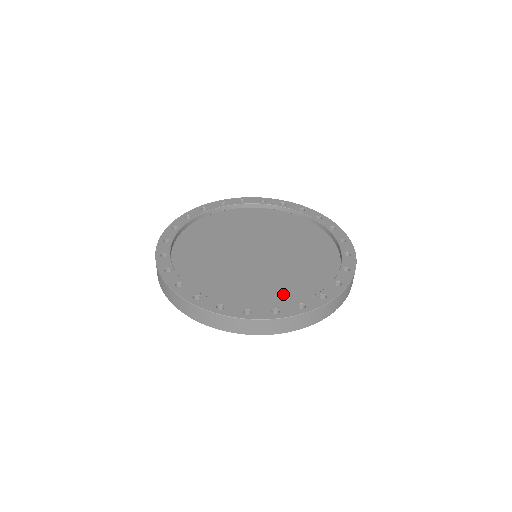
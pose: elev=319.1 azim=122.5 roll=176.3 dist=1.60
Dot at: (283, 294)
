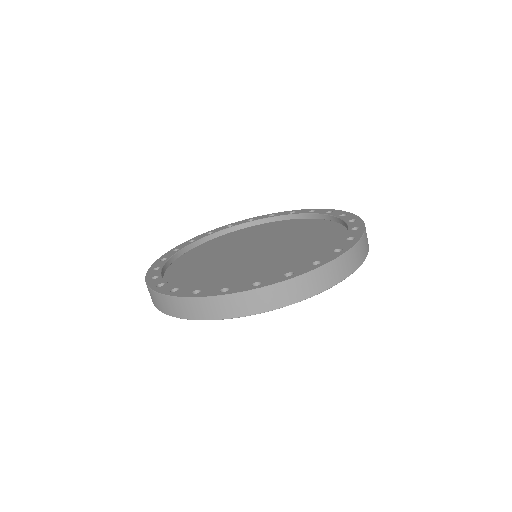
Dot at: (327, 241)
